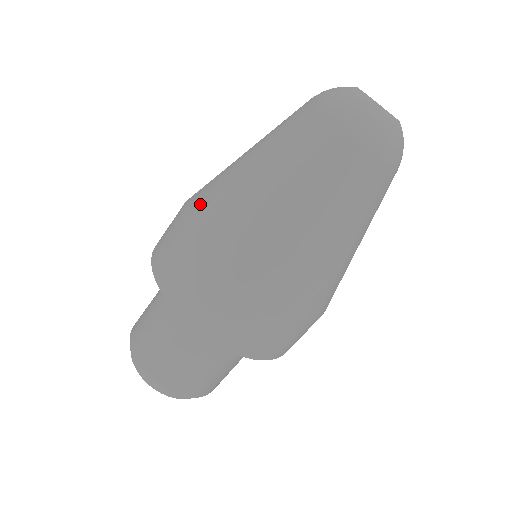
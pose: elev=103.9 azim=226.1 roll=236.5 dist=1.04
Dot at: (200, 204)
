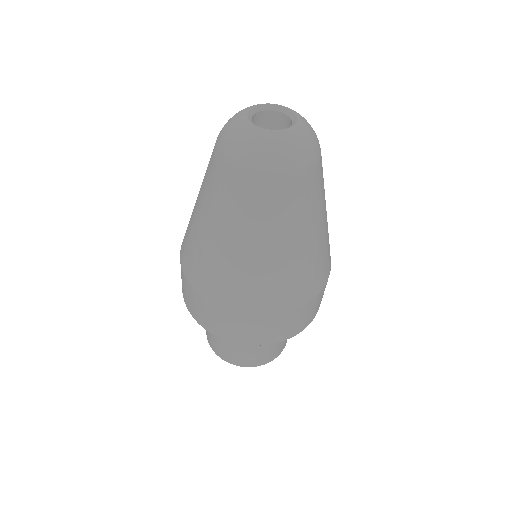
Dot at: (196, 272)
